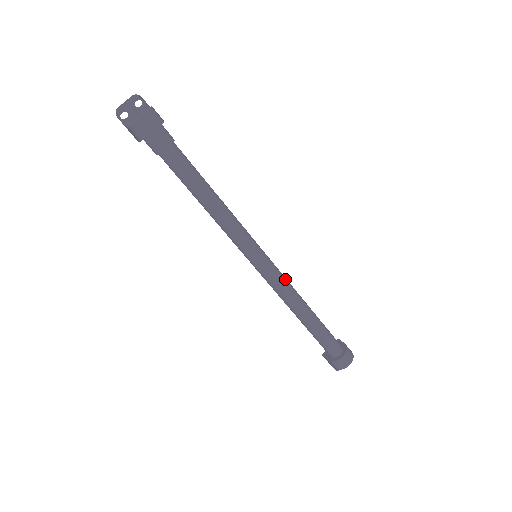
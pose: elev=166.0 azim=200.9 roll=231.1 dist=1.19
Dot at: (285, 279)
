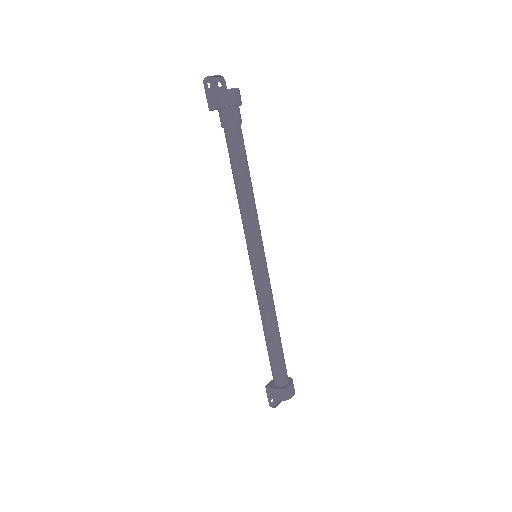
Dot at: occluded
